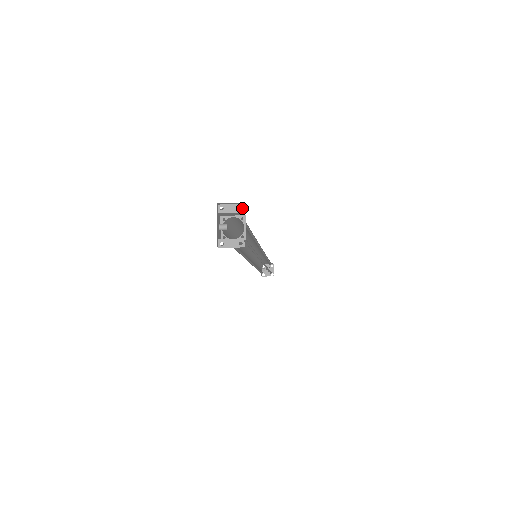
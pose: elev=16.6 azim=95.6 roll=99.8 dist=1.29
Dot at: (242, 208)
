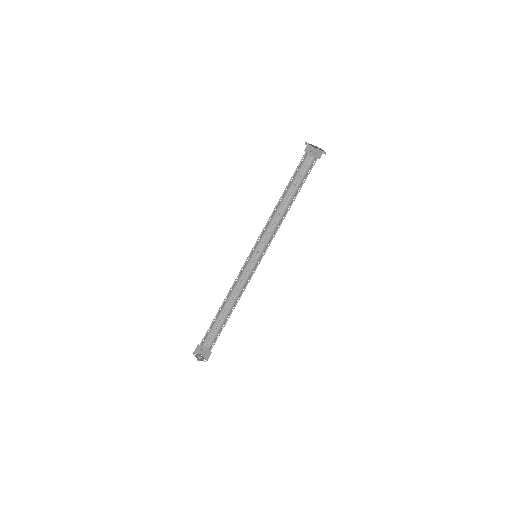
Dot at: (313, 149)
